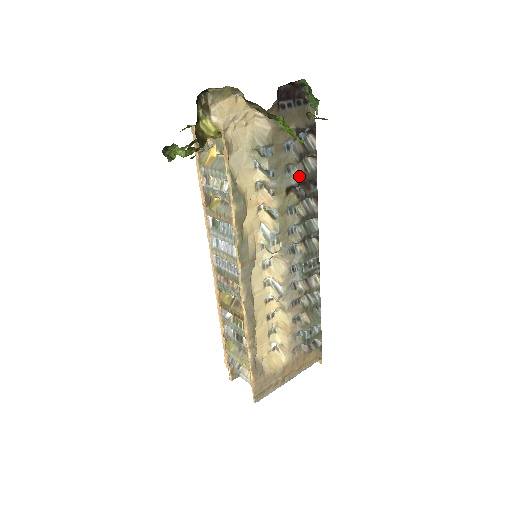
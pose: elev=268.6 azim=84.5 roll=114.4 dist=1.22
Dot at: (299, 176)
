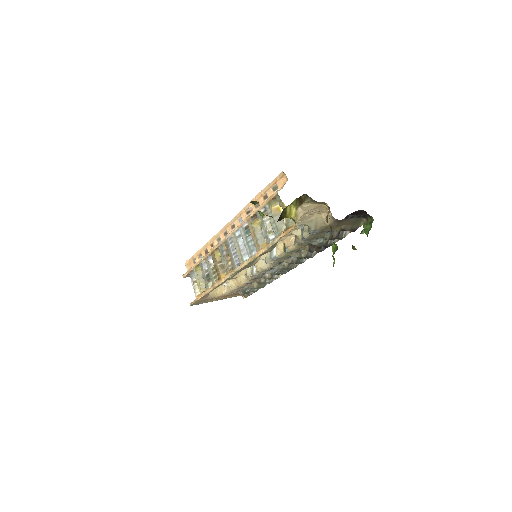
Dot at: (320, 243)
